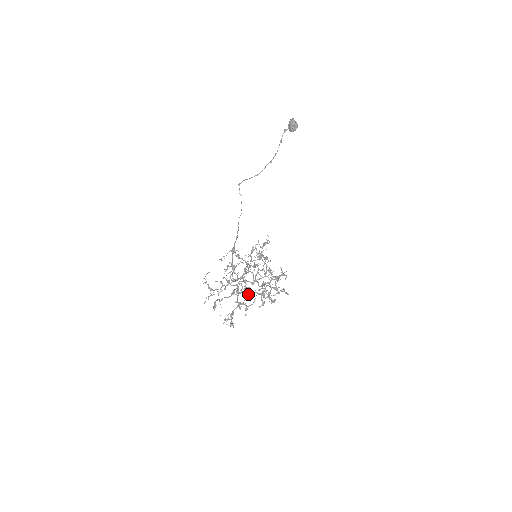
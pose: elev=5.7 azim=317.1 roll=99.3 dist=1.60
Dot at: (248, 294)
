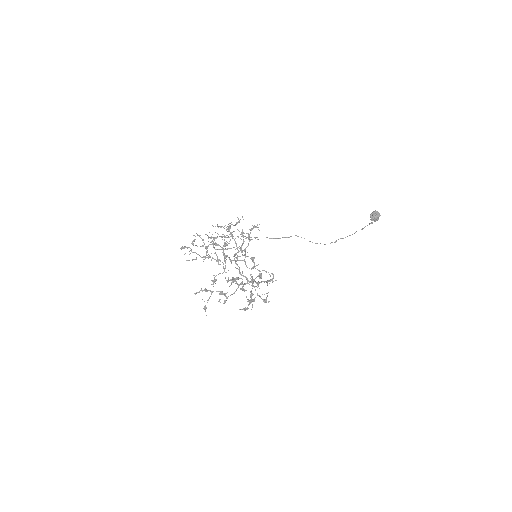
Dot at: occluded
